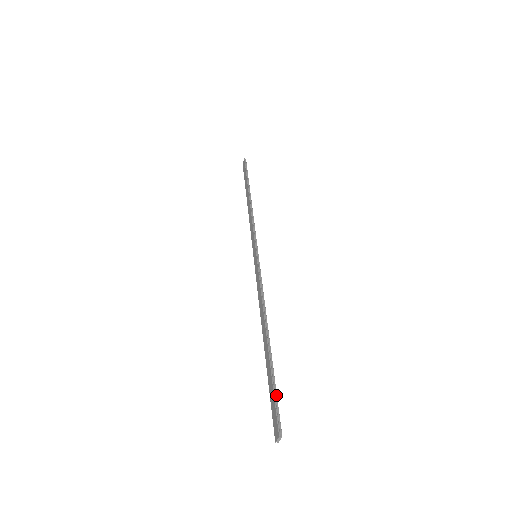
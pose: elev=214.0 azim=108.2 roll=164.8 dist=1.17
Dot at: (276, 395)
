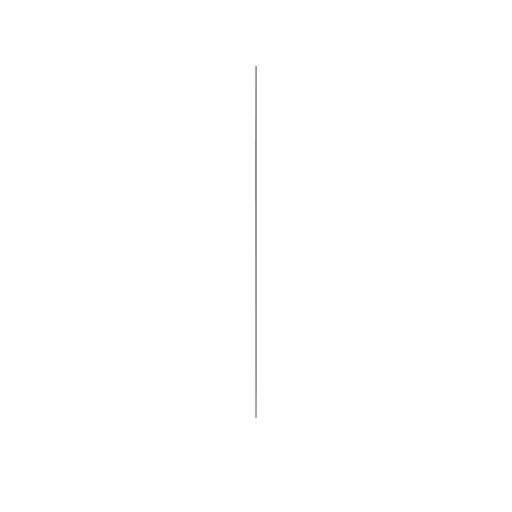
Dot at: (256, 393)
